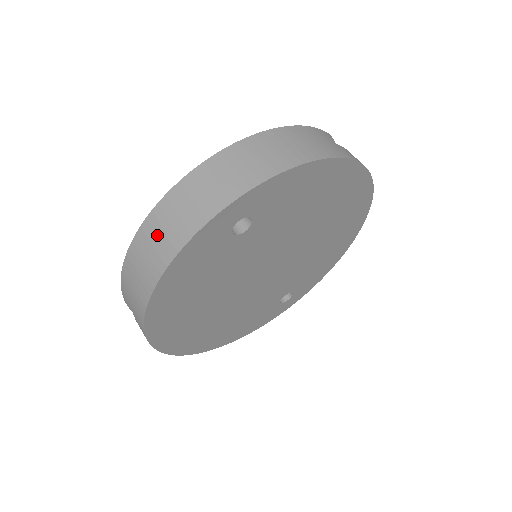
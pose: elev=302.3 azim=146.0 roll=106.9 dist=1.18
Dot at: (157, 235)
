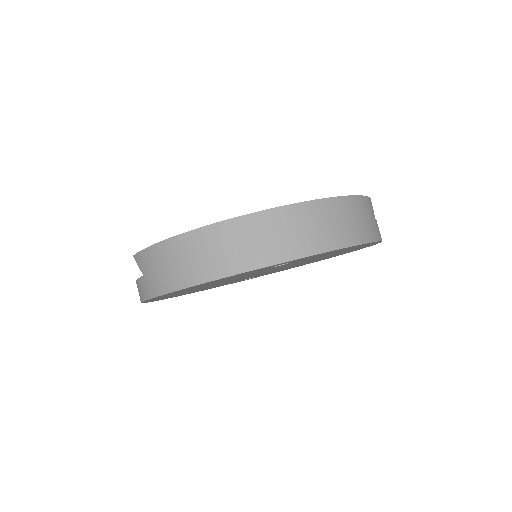
Dot at: (215, 248)
